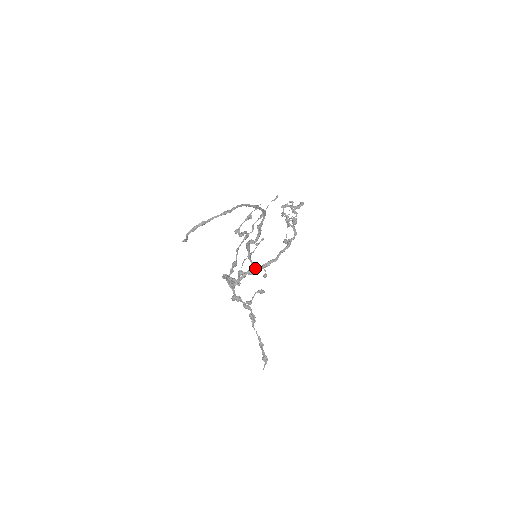
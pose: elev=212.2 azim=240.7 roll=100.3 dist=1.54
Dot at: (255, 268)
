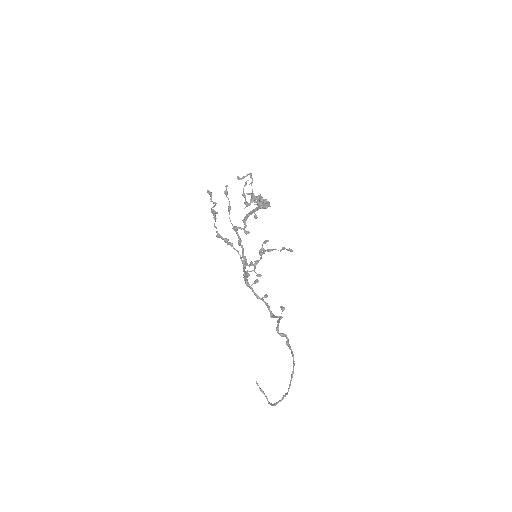
Dot at: (281, 309)
